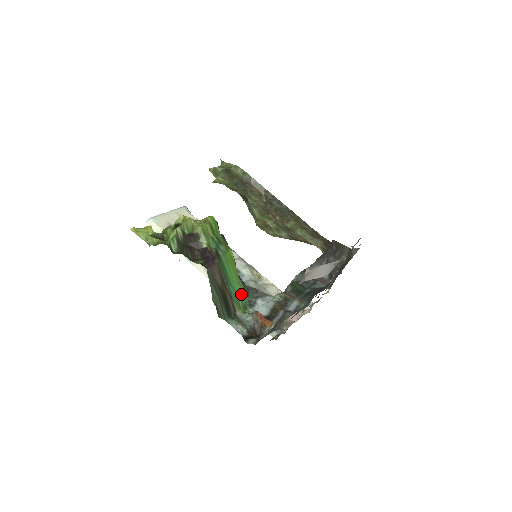
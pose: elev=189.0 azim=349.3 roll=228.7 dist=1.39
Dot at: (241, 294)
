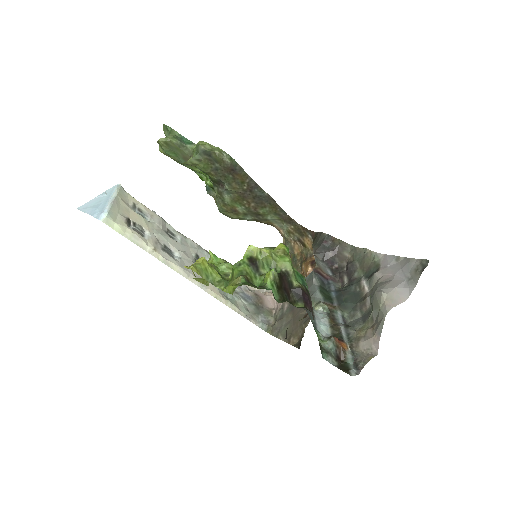
Dot at: occluded
